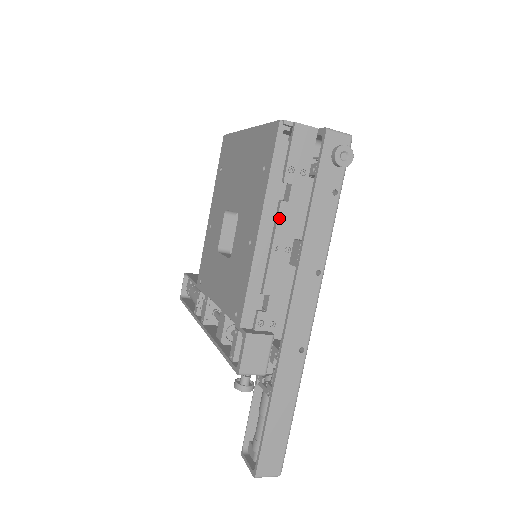
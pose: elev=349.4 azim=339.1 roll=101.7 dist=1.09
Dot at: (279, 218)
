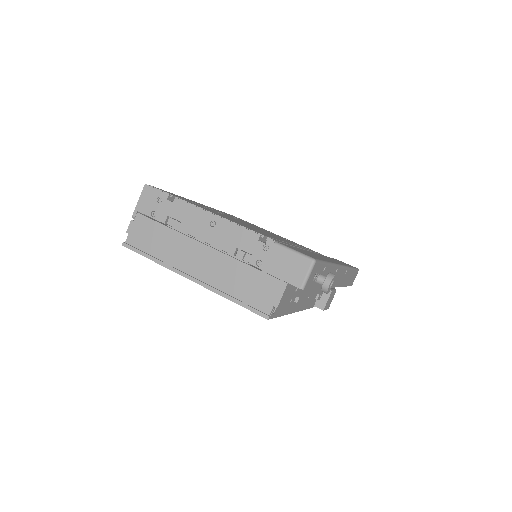
Dot at: (301, 301)
